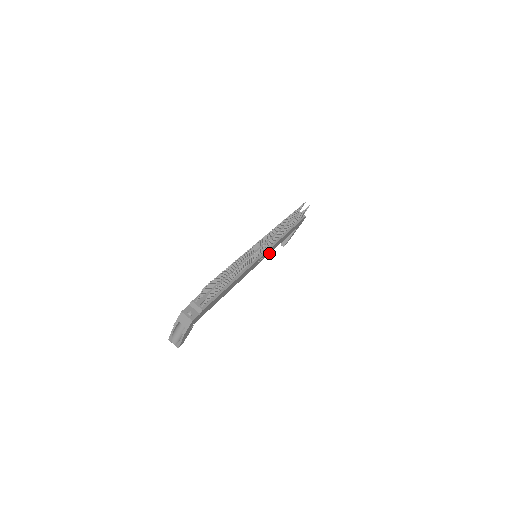
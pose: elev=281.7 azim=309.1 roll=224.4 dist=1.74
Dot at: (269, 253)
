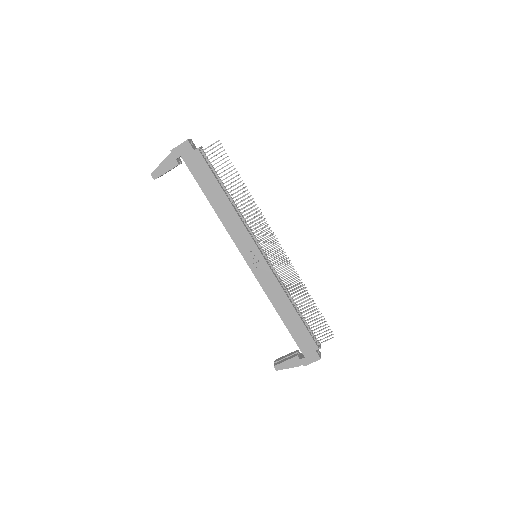
Dot at: (264, 289)
